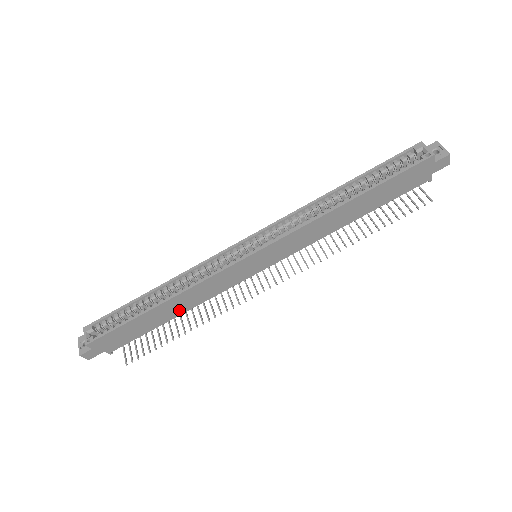
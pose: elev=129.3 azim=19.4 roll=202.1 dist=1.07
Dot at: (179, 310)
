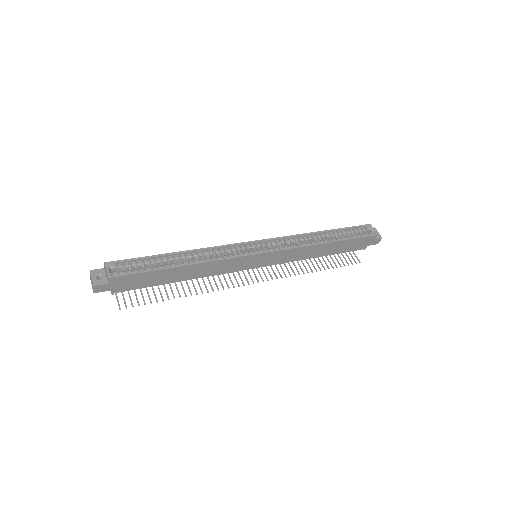
Dot at: (189, 276)
